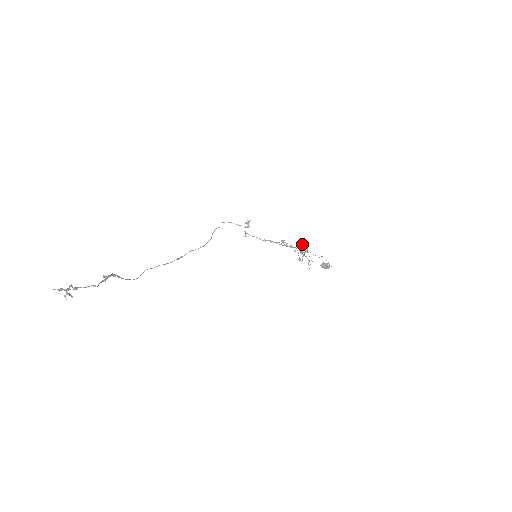
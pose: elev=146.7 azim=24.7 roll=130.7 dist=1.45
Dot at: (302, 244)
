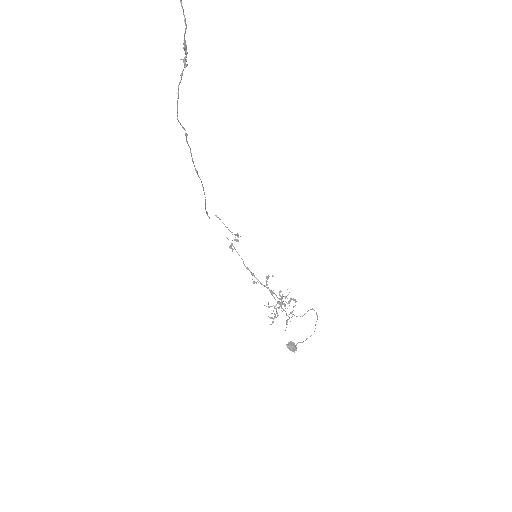
Dot at: (283, 296)
